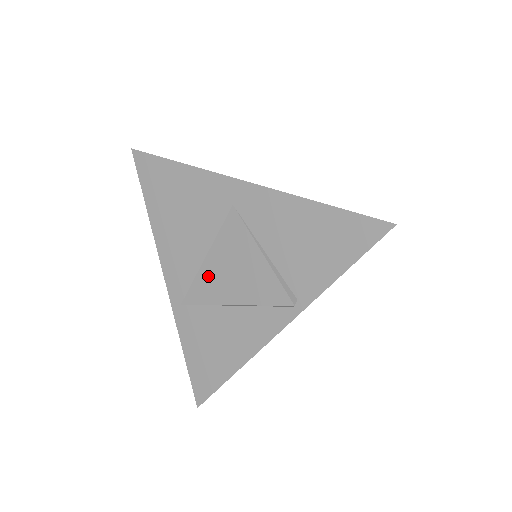
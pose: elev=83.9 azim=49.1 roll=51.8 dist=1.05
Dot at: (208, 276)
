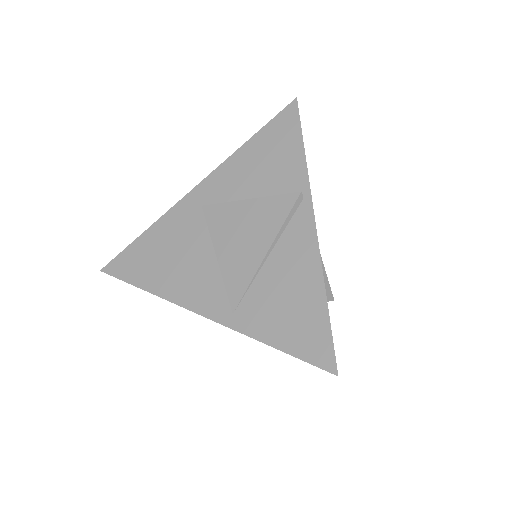
Dot at: (231, 264)
